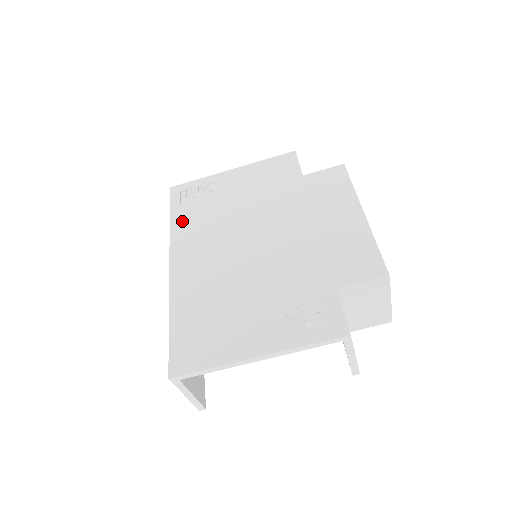
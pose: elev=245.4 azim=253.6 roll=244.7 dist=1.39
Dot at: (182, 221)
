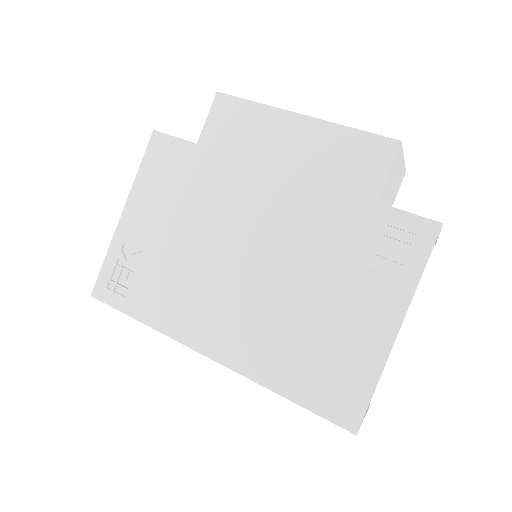
Dot at: (153, 309)
